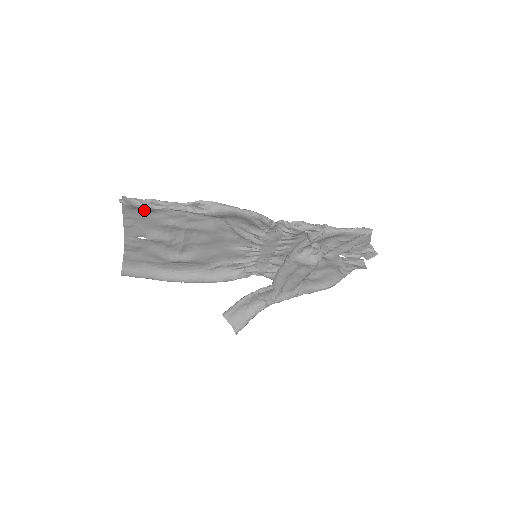
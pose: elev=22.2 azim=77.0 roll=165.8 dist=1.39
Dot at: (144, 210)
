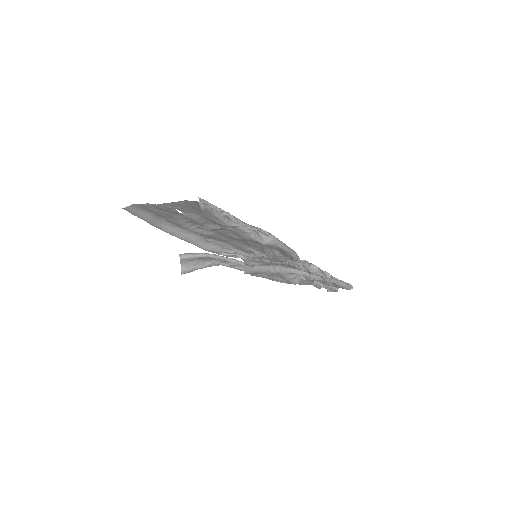
Dot at: occluded
